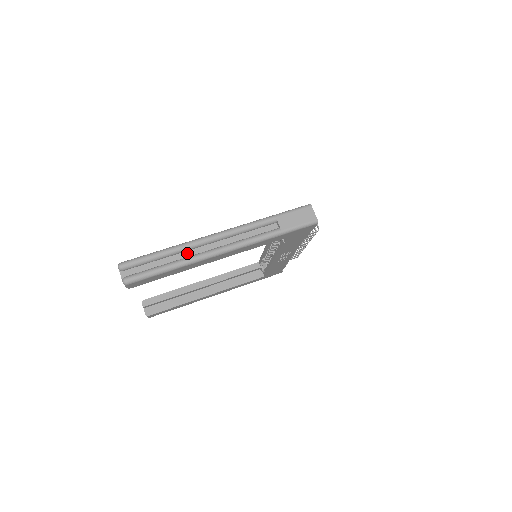
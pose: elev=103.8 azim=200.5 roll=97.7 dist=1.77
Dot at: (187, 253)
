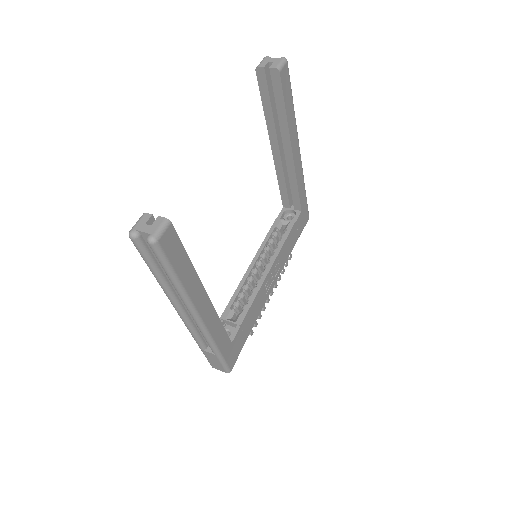
Dot at: occluded
